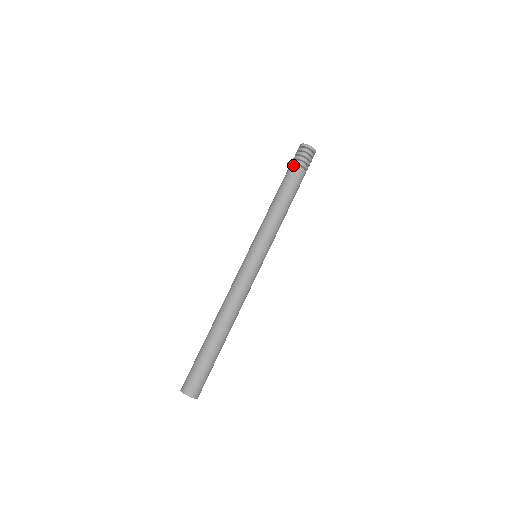
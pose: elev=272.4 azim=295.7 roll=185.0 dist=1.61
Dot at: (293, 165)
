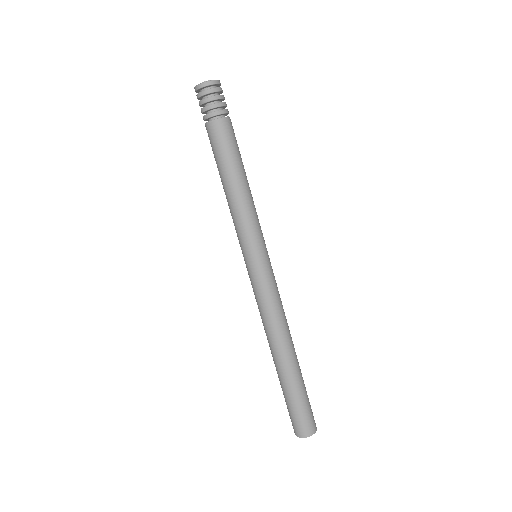
Dot at: (210, 123)
